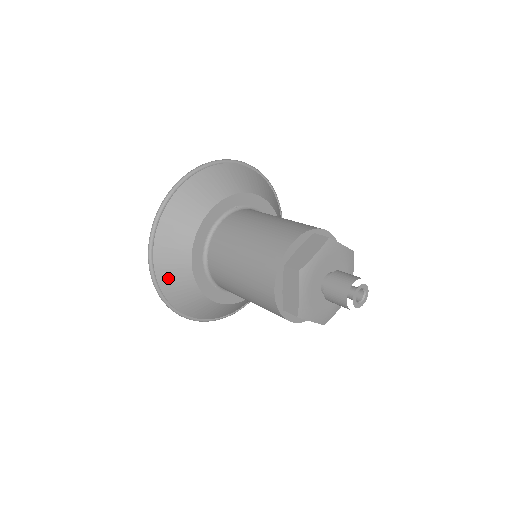
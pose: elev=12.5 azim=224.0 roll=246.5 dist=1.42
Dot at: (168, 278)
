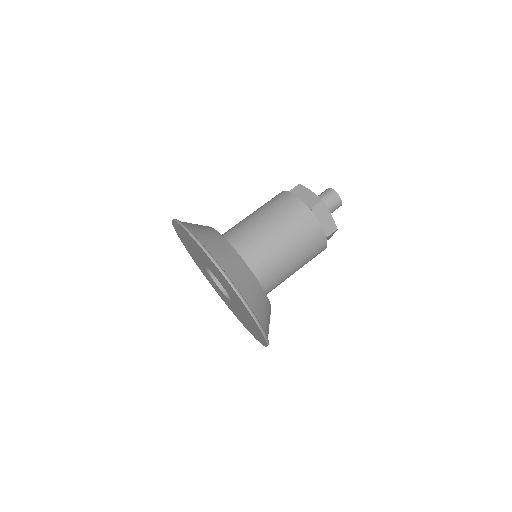
Dot at: (212, 246)
